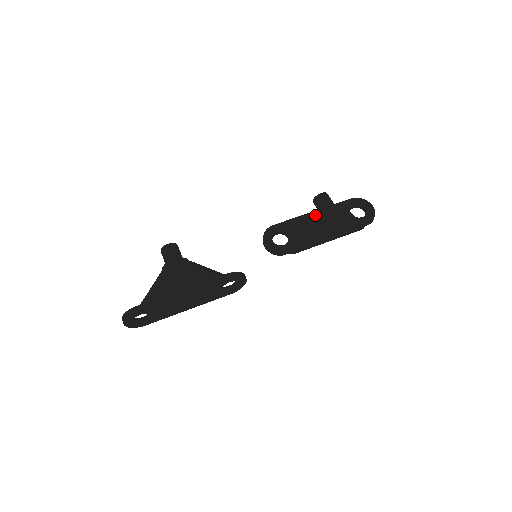
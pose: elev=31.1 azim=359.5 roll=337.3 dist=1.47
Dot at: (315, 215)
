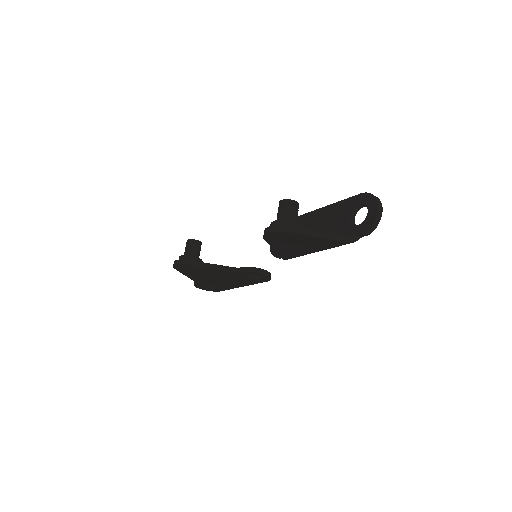
Dot at: (318, 214)
